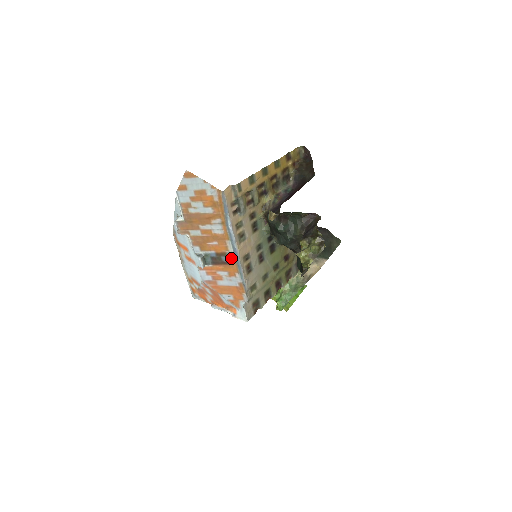
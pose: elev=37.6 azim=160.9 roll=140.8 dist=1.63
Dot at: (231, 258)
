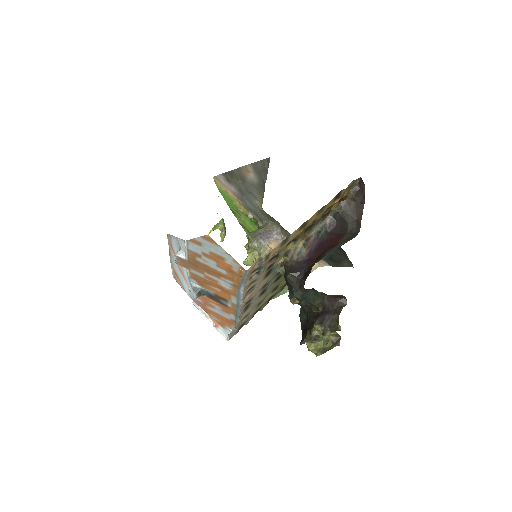
Dot at: (231, 305)
